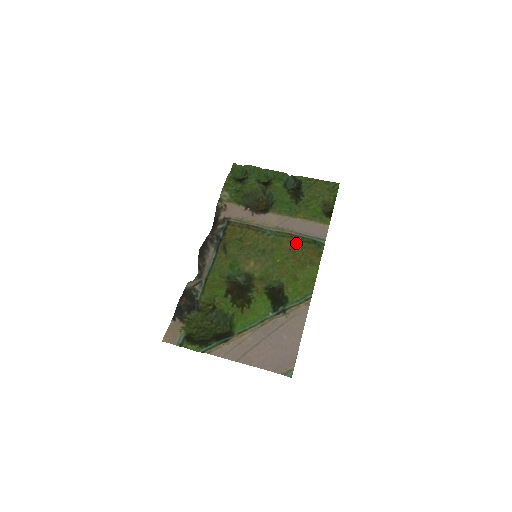
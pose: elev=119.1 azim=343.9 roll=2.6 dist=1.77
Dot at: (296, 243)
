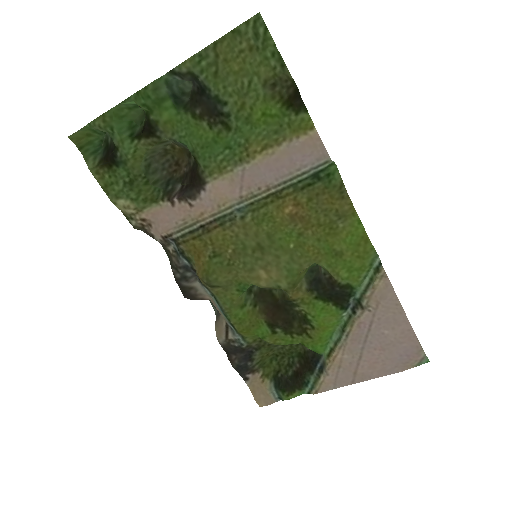
Dot at: (292, 202)
